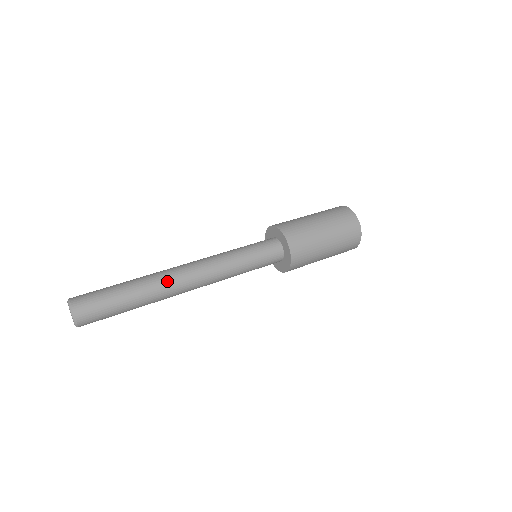
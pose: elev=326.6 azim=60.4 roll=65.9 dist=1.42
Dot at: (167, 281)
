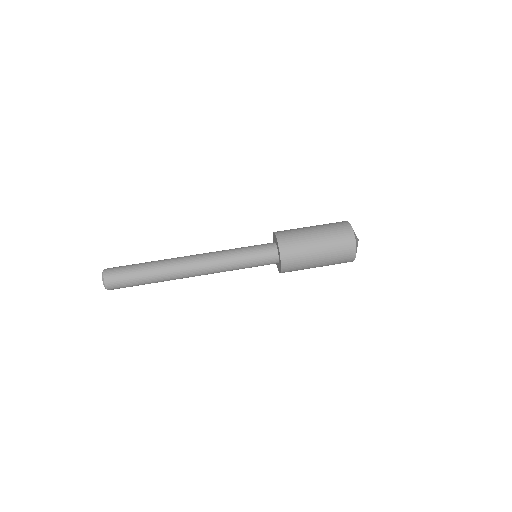
Dot at: (176, 274)
